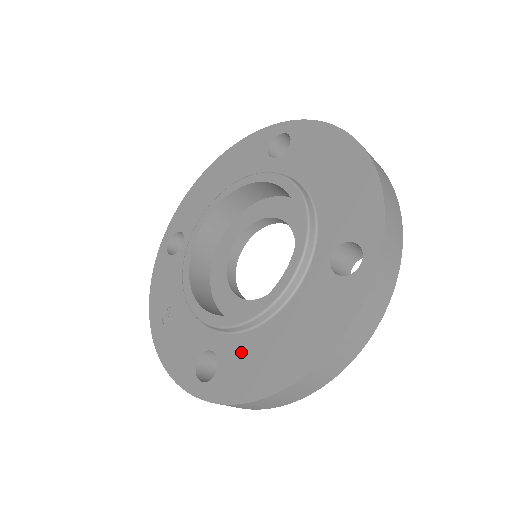
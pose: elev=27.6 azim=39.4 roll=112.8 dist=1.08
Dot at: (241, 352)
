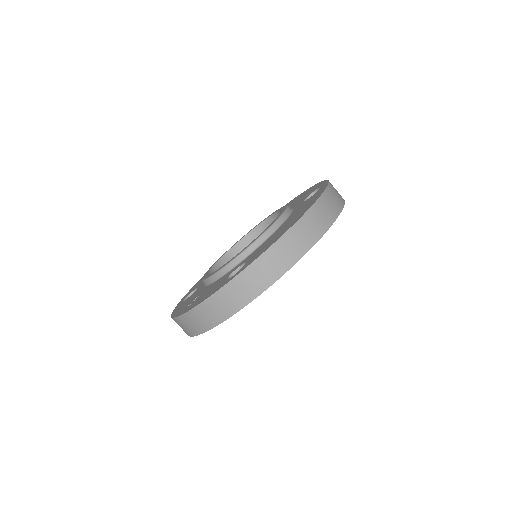
Dot at: (262, 247)
